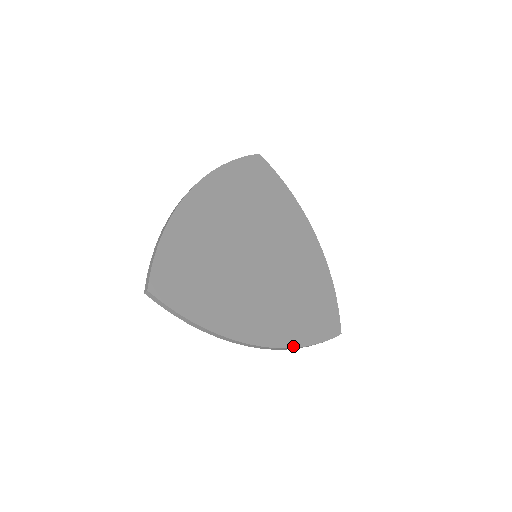
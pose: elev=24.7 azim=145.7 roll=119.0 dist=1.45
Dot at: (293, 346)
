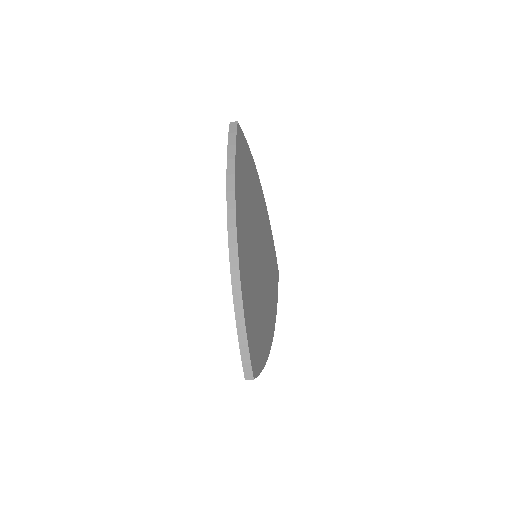
Dot at: (276, 313)
